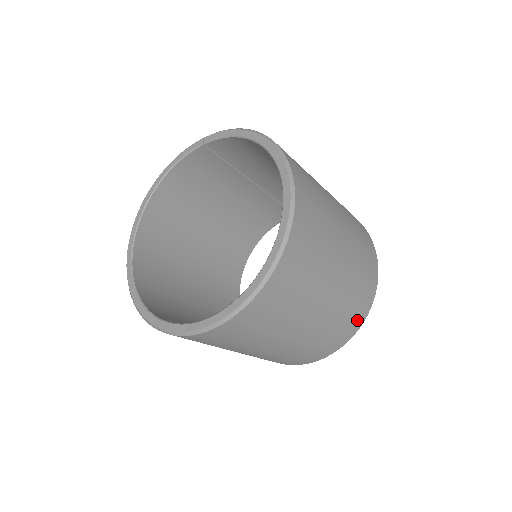
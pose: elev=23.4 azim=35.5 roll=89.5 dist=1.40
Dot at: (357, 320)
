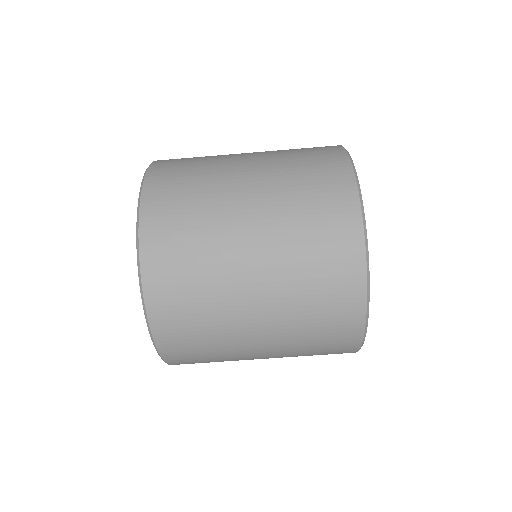
Dot at: (331, 155)
